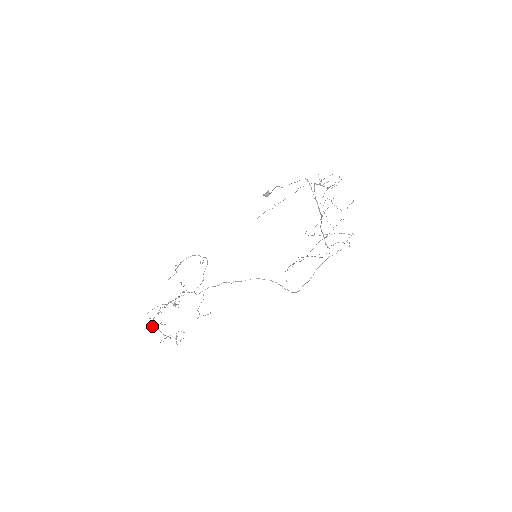
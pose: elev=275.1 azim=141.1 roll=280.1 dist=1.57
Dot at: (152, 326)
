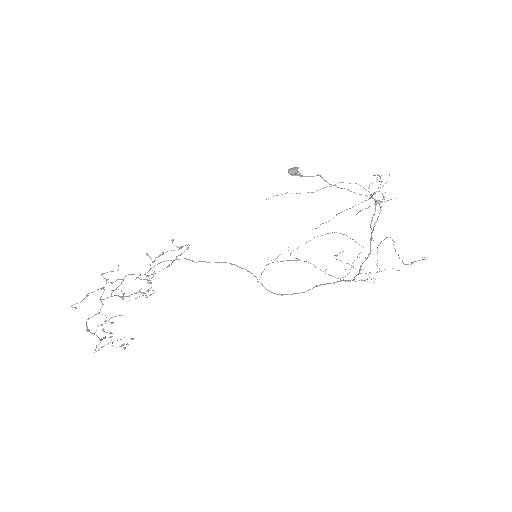
Dot at: (87, 331)
